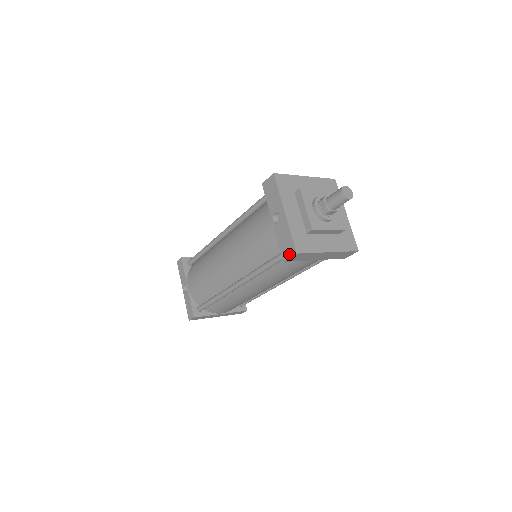
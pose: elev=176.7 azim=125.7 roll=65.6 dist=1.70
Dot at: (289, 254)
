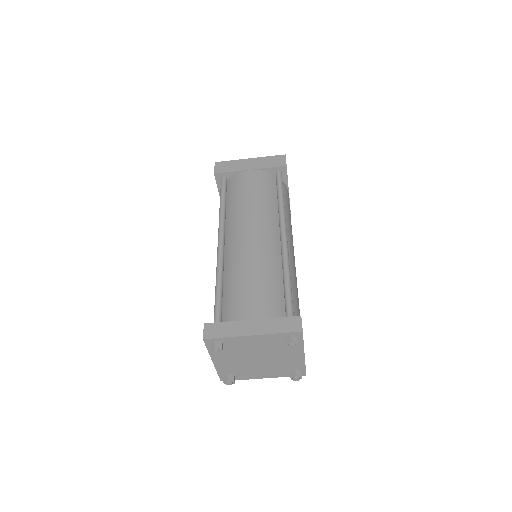
Dot at: occluded
